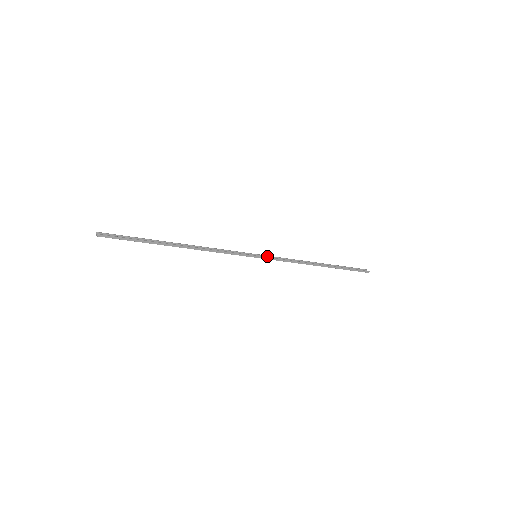
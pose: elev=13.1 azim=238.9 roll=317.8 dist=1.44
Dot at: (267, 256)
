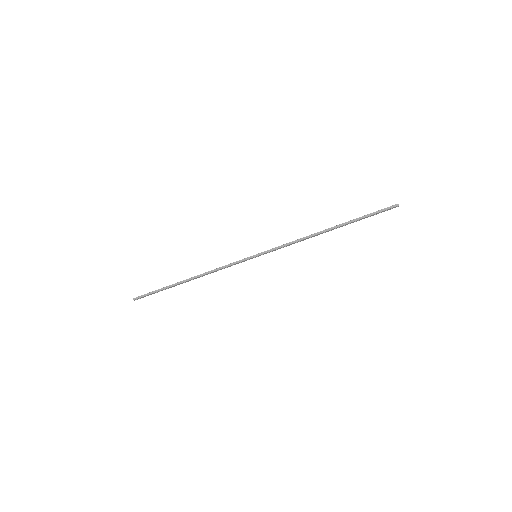
Dot at: (268, 251)
